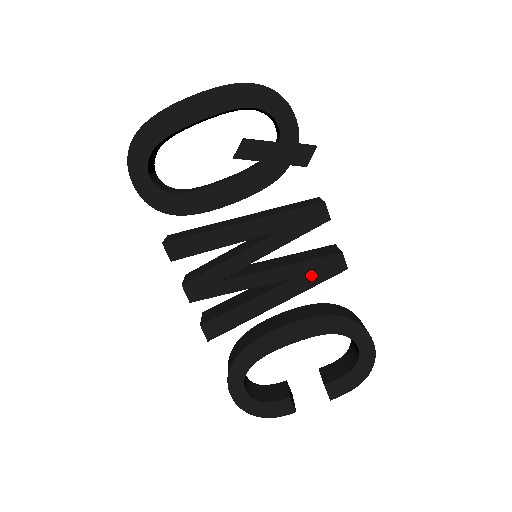
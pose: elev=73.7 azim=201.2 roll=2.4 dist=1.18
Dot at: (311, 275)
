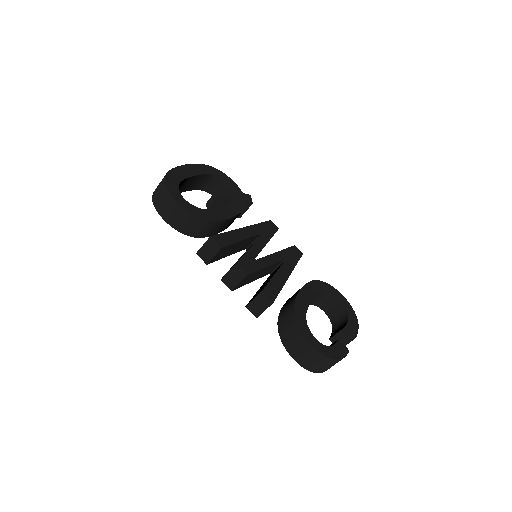
Dot at: (291, 257)
